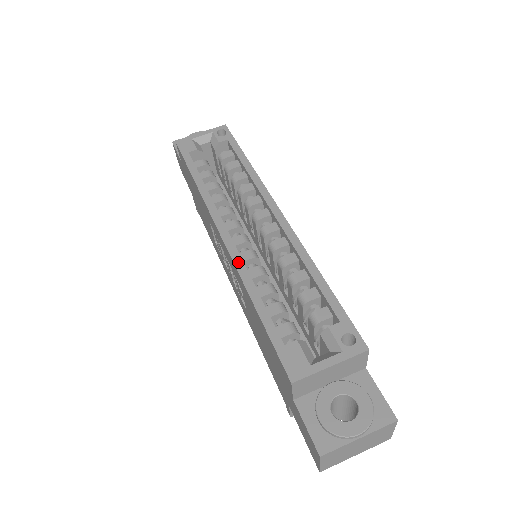
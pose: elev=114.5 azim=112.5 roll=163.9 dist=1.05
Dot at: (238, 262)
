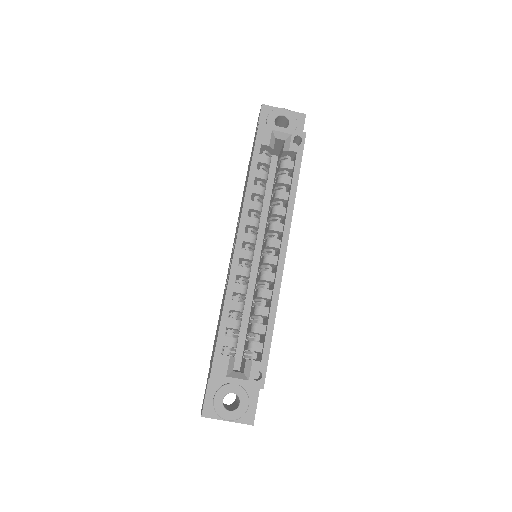
Dot at: (232, 276)
